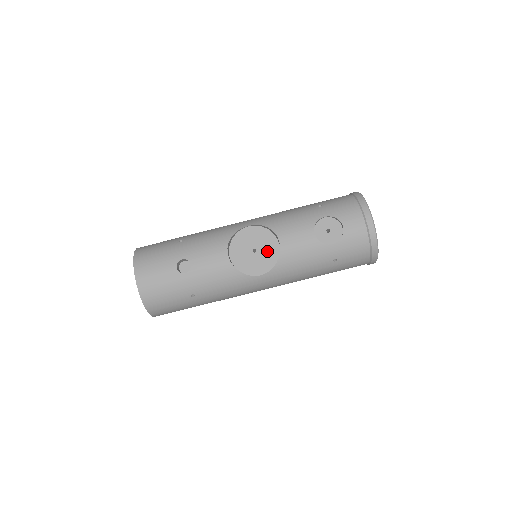
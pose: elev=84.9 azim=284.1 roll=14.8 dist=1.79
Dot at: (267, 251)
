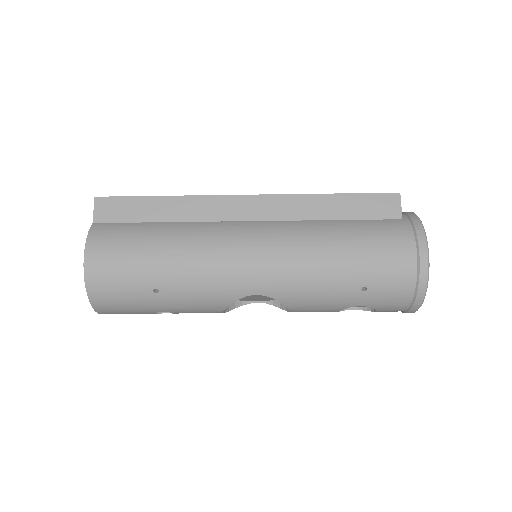
Dot at: occluded
